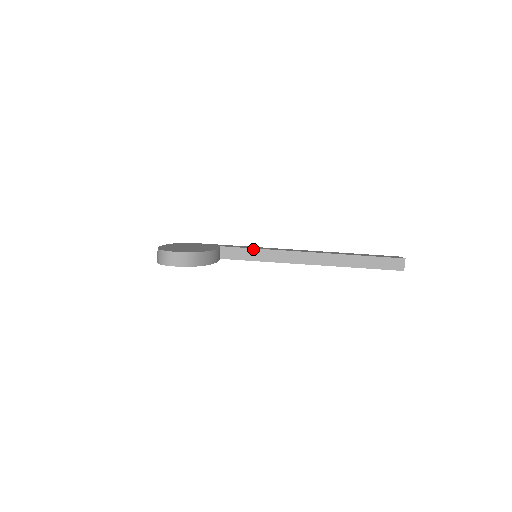
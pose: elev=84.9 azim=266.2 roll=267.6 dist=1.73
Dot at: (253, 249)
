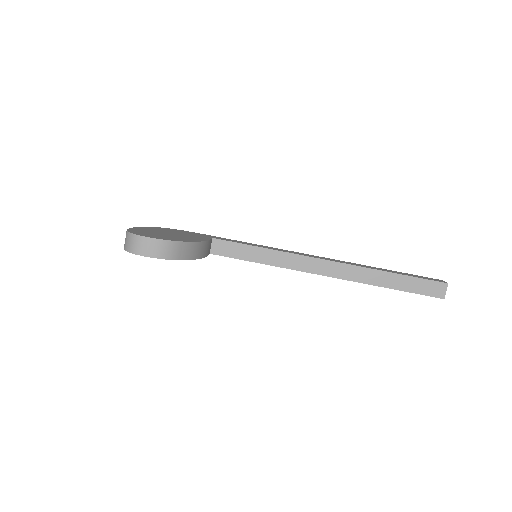
Dot at: (254, 247)
